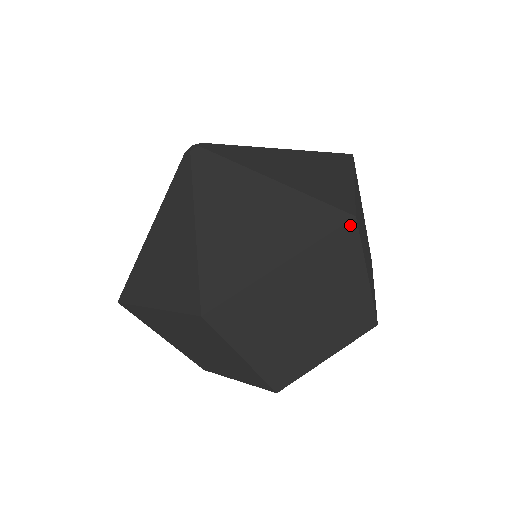
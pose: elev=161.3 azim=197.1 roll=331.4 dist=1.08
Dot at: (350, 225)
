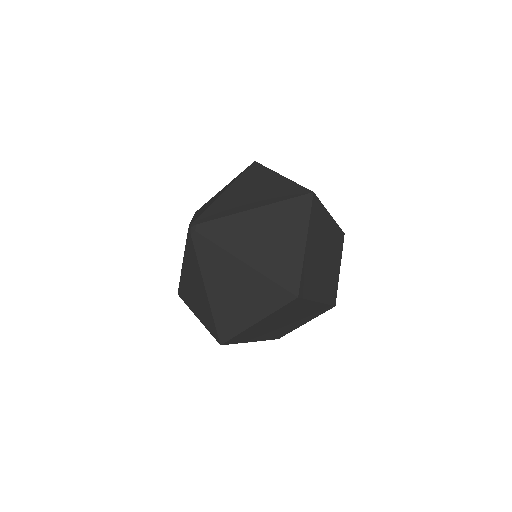
Dot at: (314, 198)
